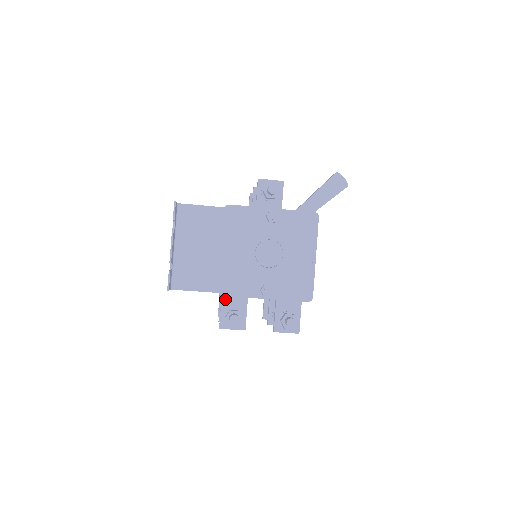
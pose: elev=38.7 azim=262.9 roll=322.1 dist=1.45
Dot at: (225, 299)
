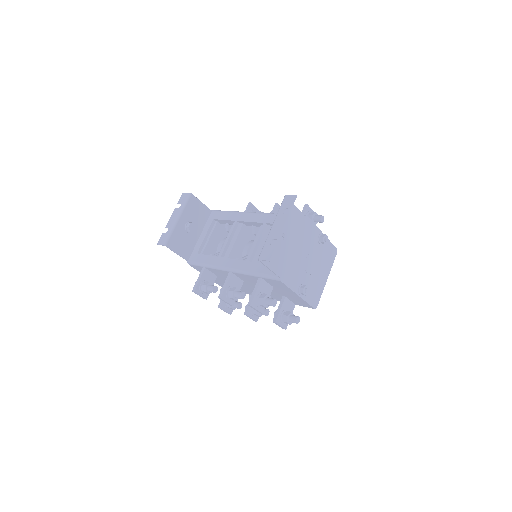
Dot at: (262, 283)
